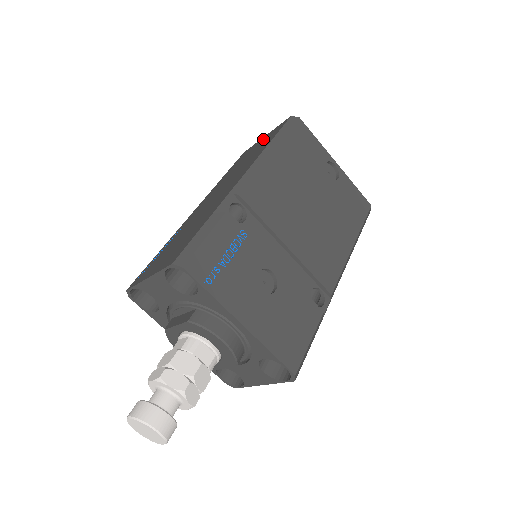
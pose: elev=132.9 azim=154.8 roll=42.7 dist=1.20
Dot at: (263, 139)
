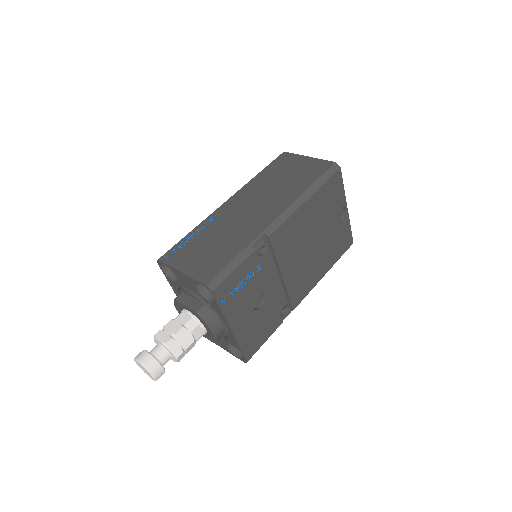
Dot at: (305, 162)
